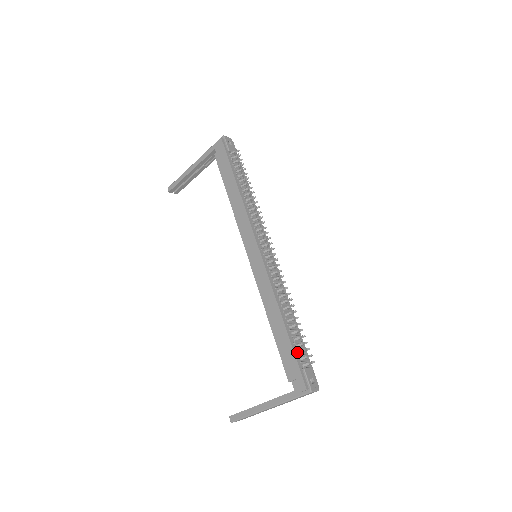
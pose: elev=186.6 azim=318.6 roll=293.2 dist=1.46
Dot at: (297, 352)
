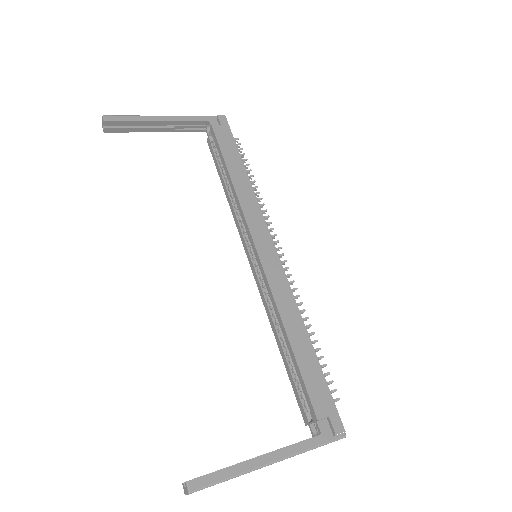
Dot at: (323, 383)
